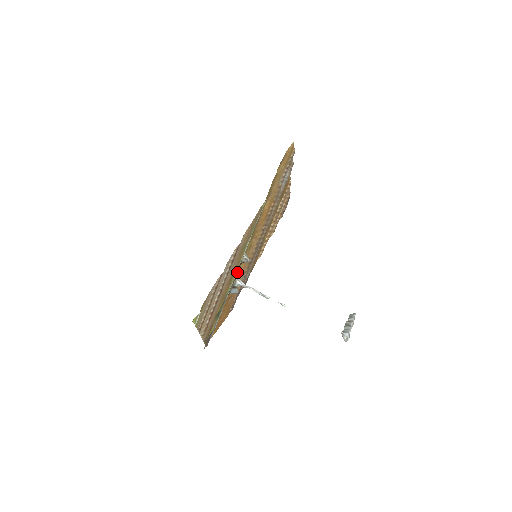
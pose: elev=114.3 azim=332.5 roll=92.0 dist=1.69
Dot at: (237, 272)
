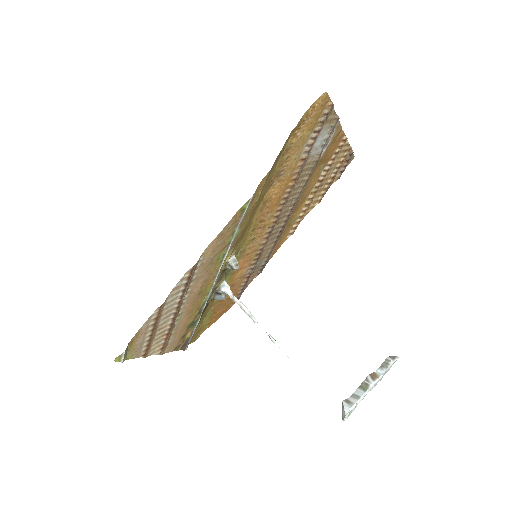
Dot at: (222, 277)
